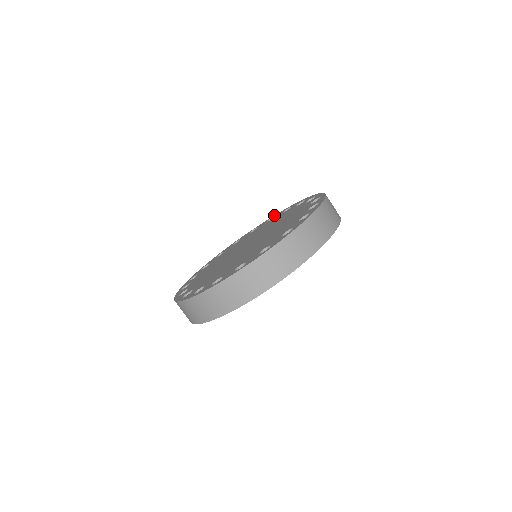
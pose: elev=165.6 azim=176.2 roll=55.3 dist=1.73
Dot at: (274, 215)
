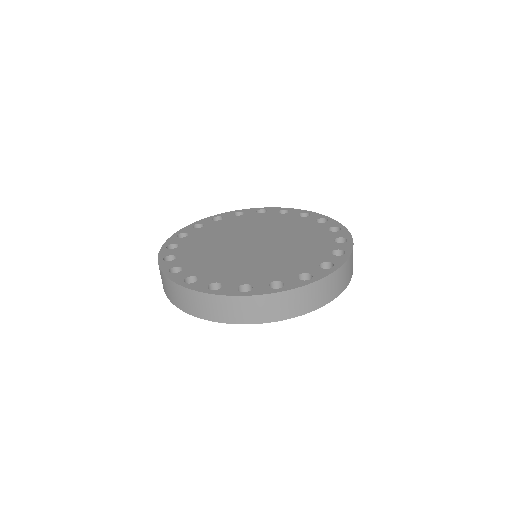
Dot at: (345, 227)
